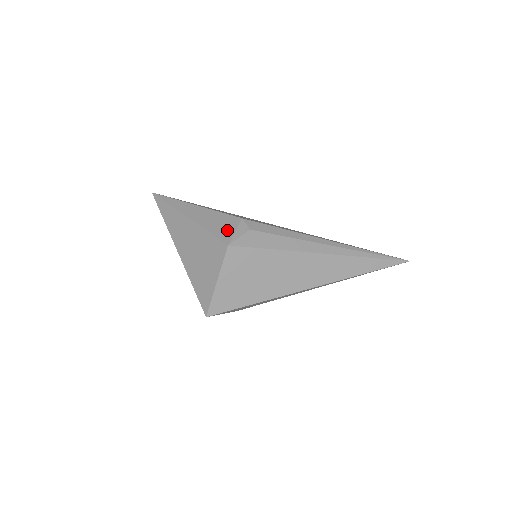
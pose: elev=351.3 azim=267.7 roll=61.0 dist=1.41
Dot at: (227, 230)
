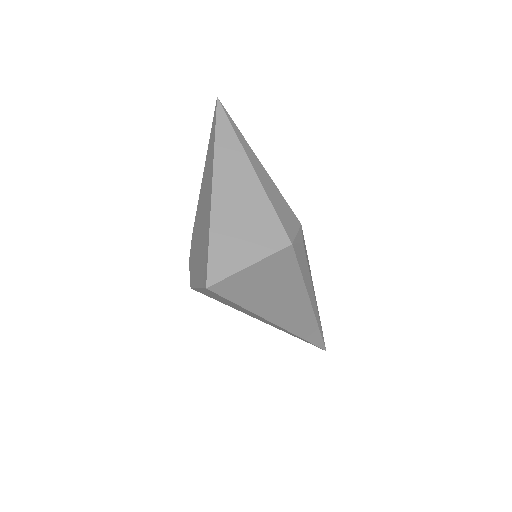
Dot at: (291, 225)
